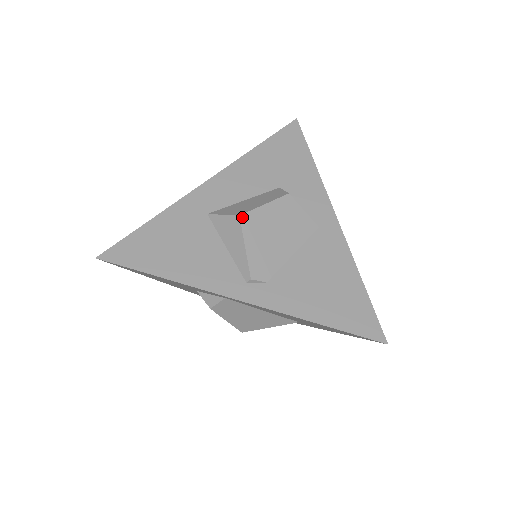
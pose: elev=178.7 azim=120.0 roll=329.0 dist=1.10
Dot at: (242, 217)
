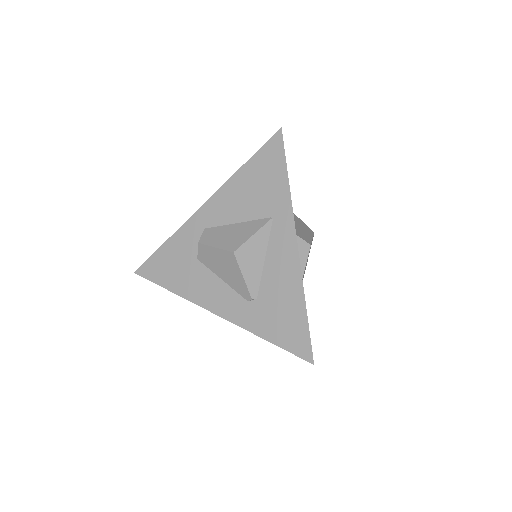
Dot at: occluded
